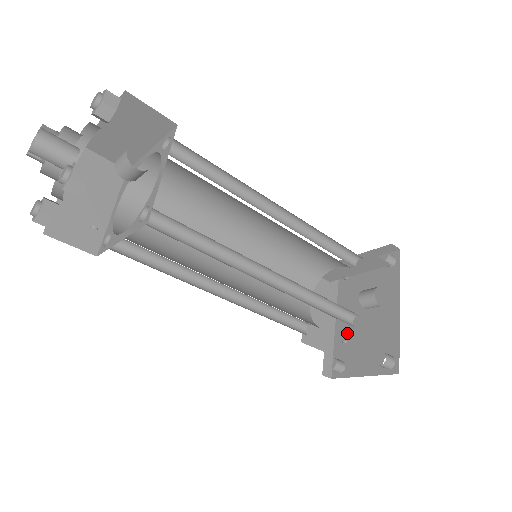
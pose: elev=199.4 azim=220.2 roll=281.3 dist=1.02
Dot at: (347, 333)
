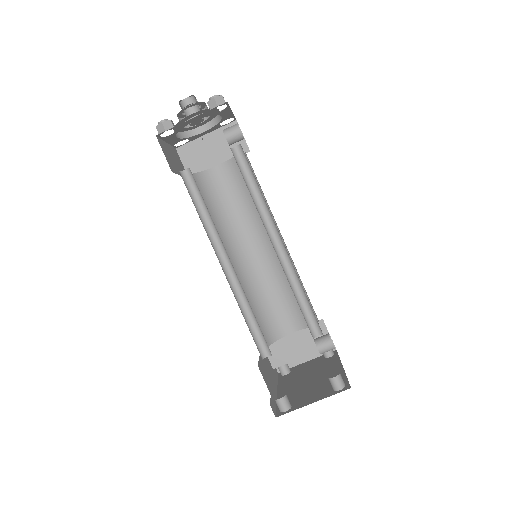
Dot at: (291, 392)
